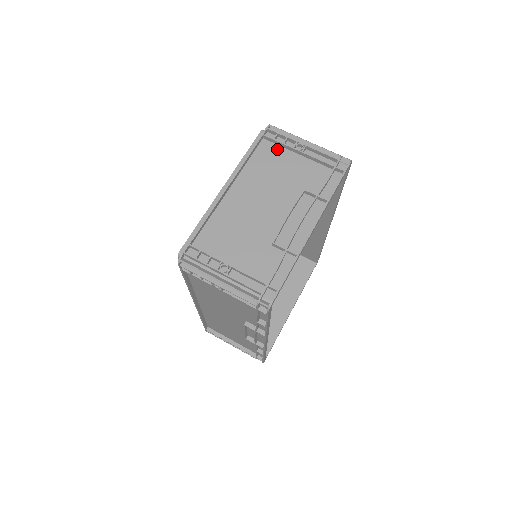
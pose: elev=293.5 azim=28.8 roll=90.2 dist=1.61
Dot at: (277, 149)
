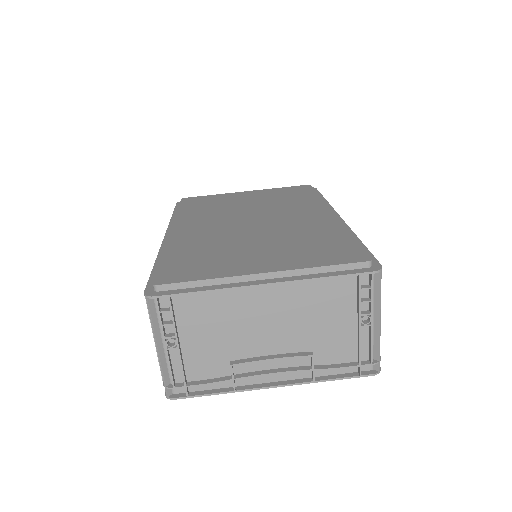
Dot at: (351, 296)
